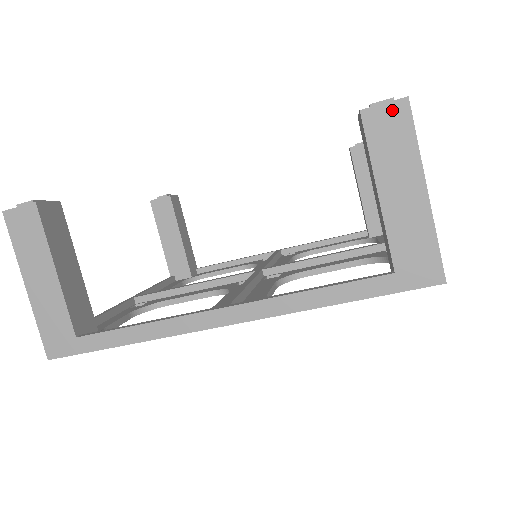
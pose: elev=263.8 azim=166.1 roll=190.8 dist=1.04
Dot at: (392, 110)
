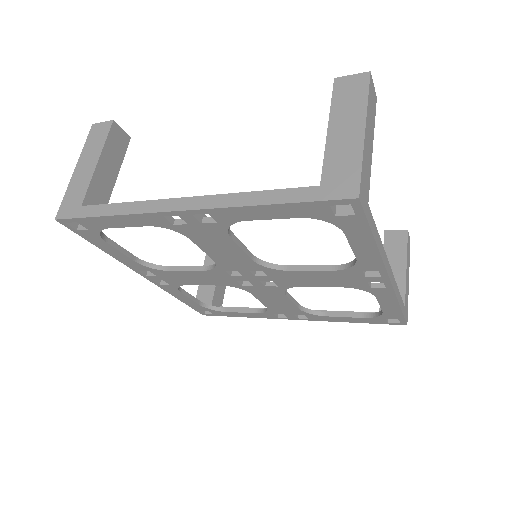
Dot at: (356, 79)
